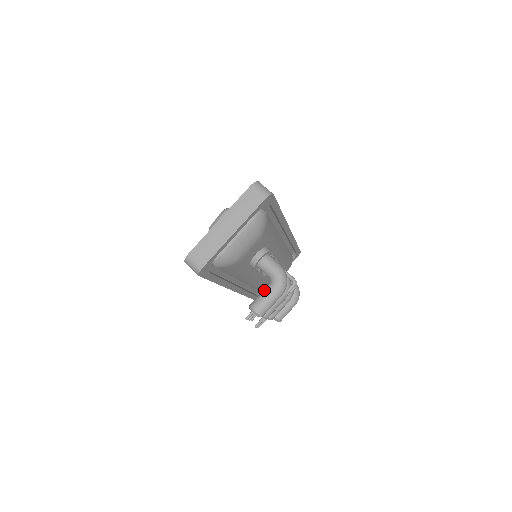
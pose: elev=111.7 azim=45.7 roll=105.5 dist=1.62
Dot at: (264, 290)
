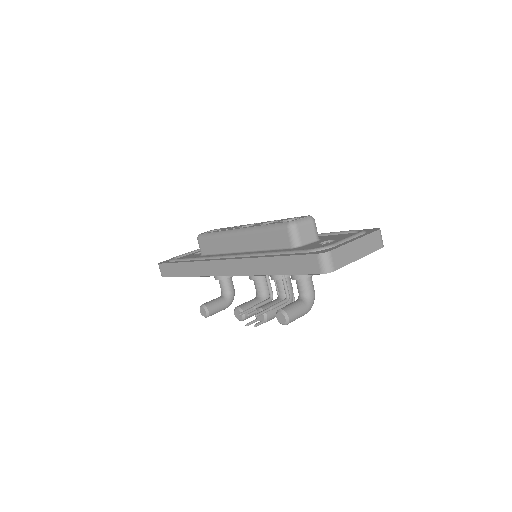
Dot at: (299, 303)
